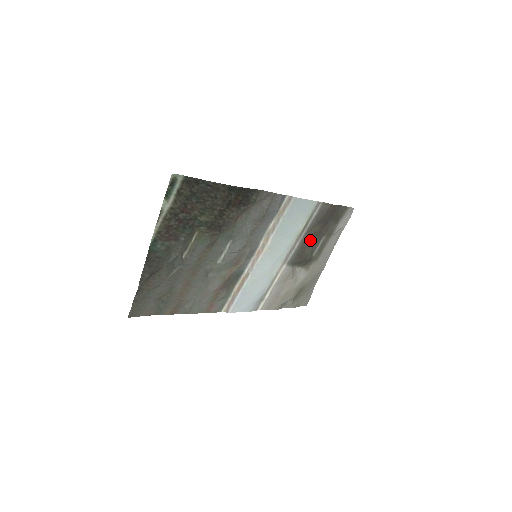
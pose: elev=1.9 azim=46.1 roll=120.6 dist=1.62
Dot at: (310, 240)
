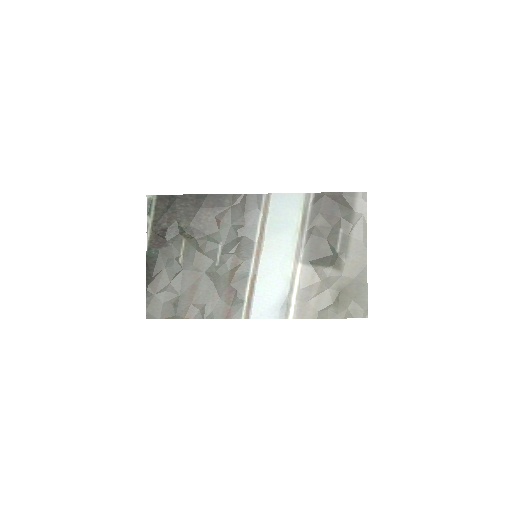
Dot at: (320, 234)
